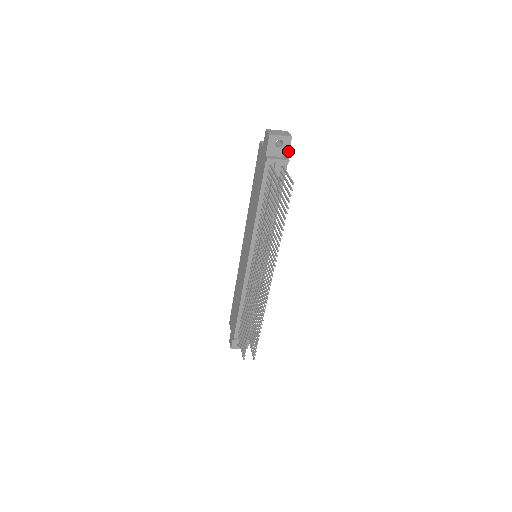
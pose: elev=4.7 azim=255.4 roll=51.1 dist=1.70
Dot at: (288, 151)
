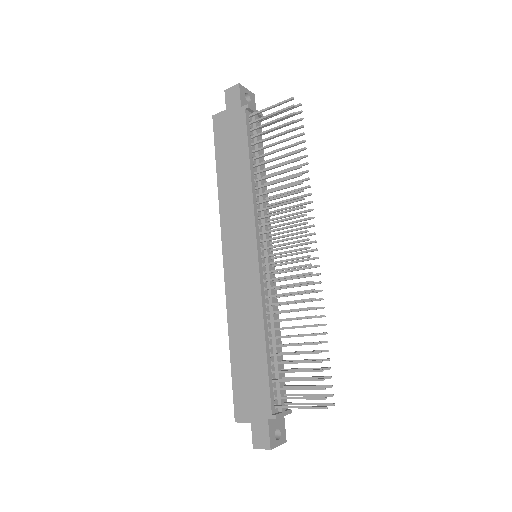
Dot at: occluded
